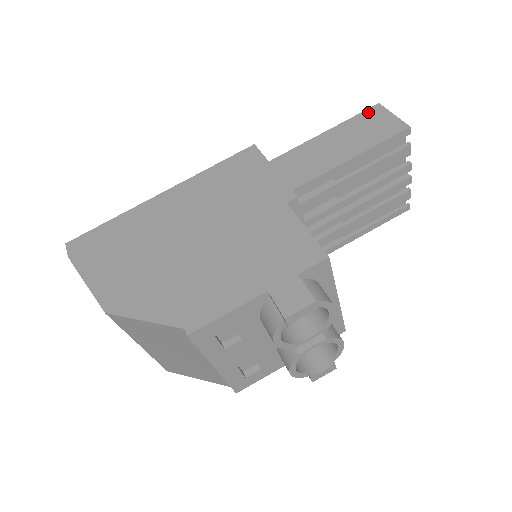
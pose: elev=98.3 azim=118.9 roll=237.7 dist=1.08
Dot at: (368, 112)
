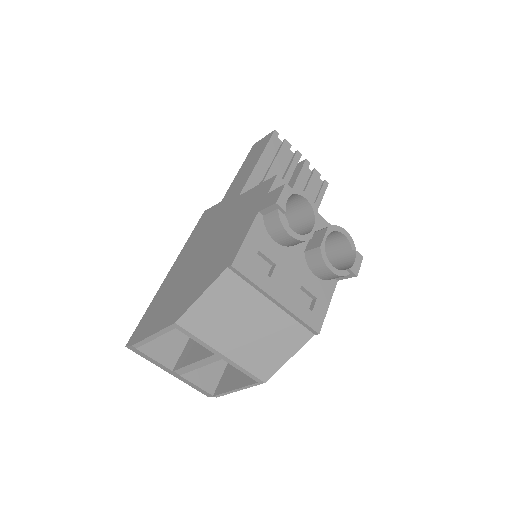
Dot at: (251, 150)
